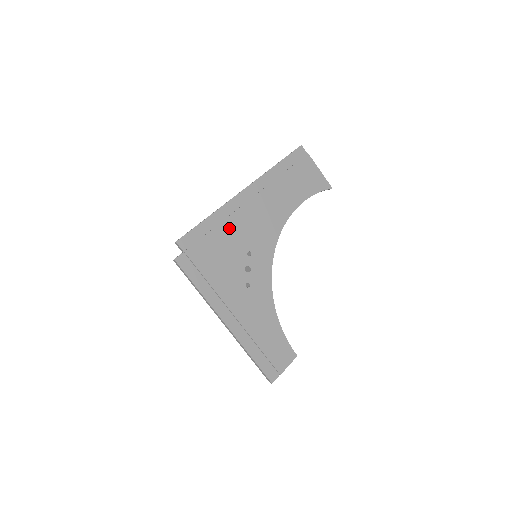
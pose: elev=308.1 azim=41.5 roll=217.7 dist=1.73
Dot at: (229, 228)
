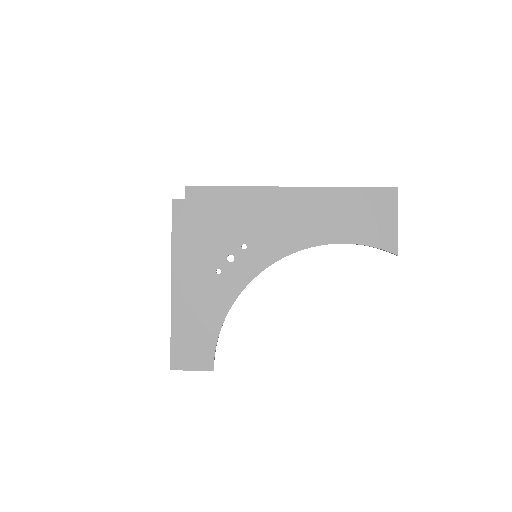
Dot at: (243, 210)
